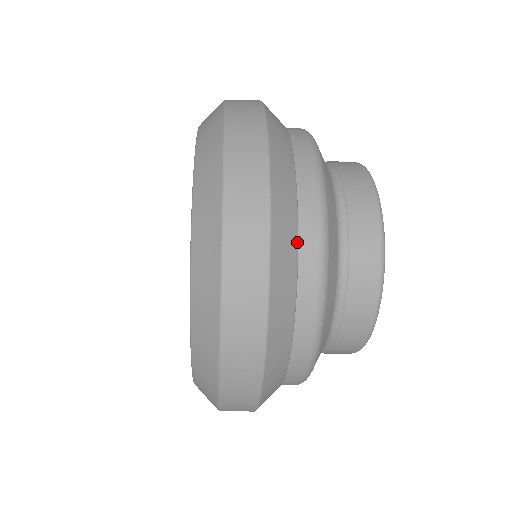
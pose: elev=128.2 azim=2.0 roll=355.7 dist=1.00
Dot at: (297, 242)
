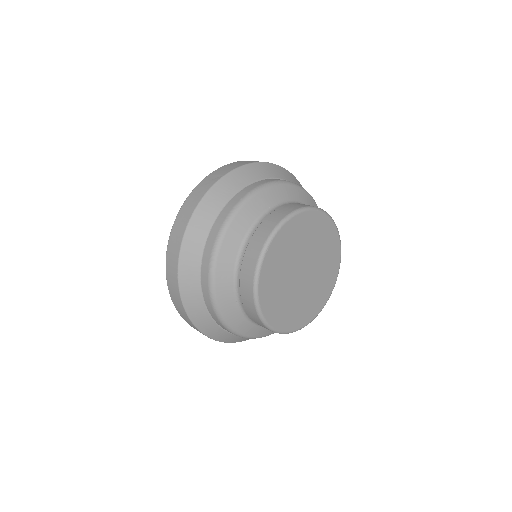
Dot at: (212, 320)
